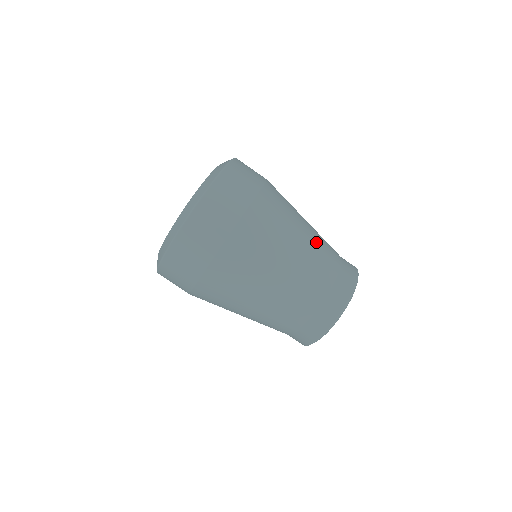
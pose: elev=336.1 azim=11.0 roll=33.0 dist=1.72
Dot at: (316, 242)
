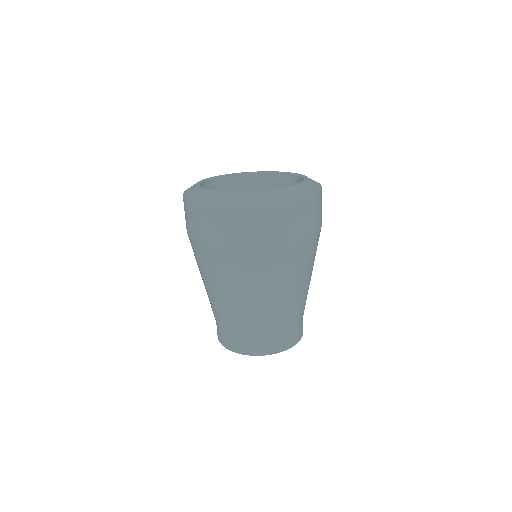
Dot at: (301, 299)
